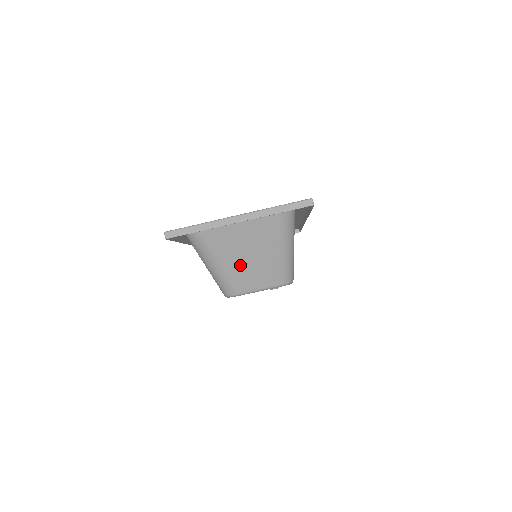
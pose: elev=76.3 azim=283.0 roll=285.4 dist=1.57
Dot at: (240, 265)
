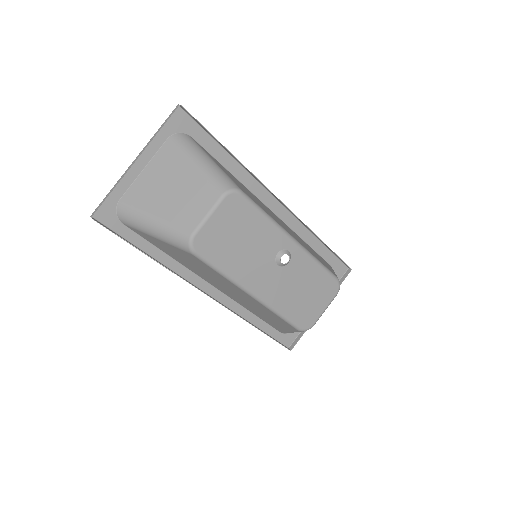
Dot at: (174, 204)
